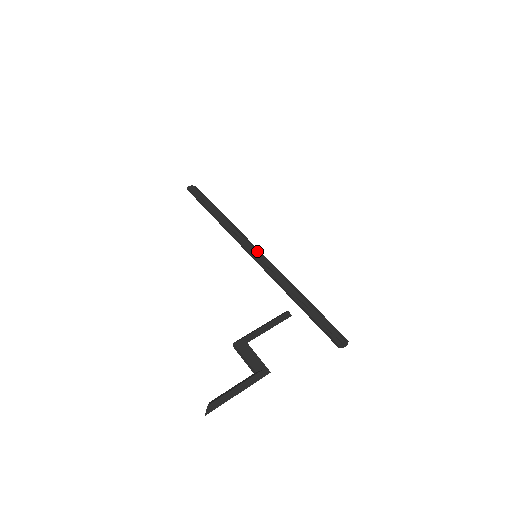
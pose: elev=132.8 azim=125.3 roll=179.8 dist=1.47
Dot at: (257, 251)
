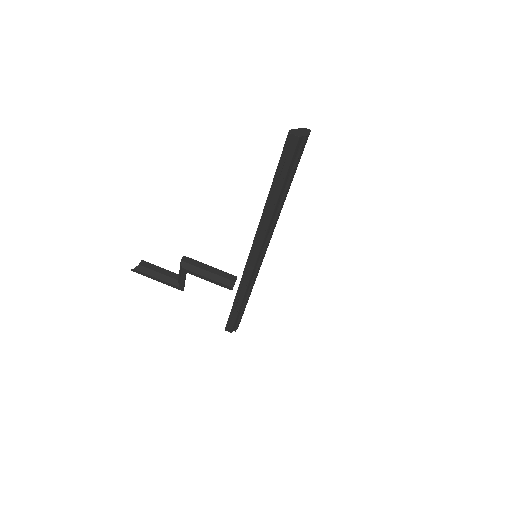
Dot at: (255, 262)
